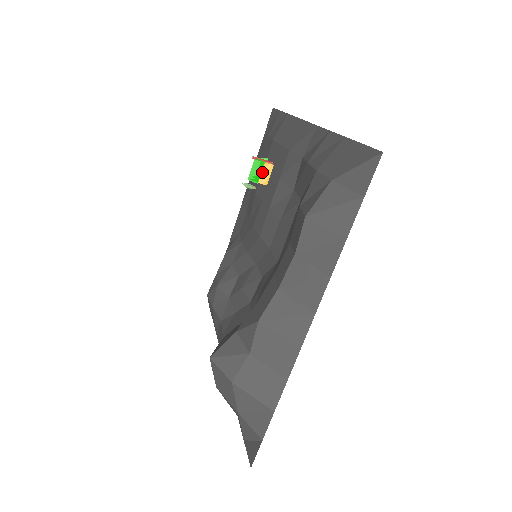
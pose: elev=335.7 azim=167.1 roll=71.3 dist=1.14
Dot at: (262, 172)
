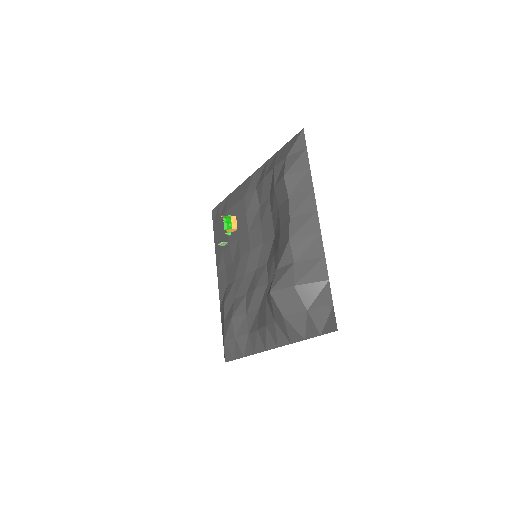
Dot at: (231, 222)
